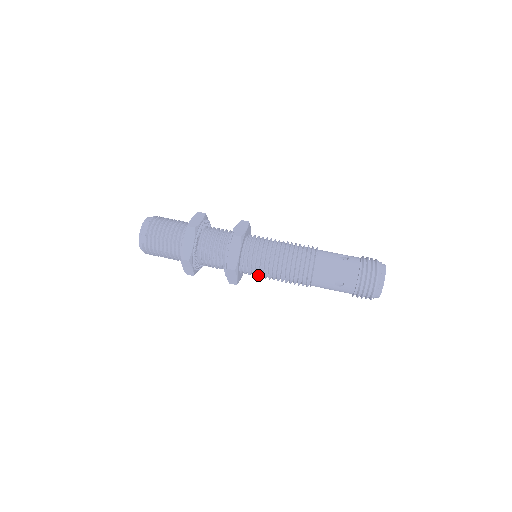
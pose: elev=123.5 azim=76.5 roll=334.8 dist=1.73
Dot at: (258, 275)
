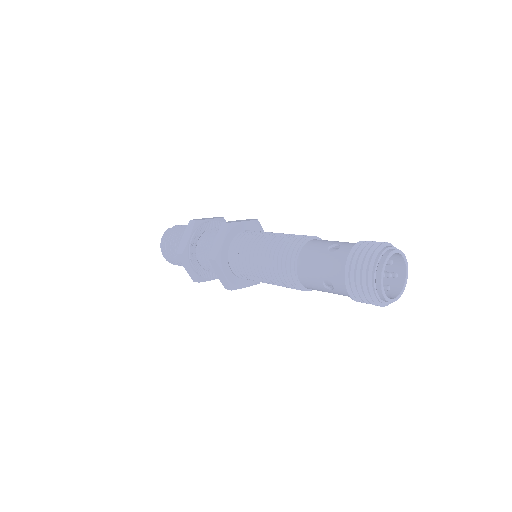
Dot at: (245, 257)
